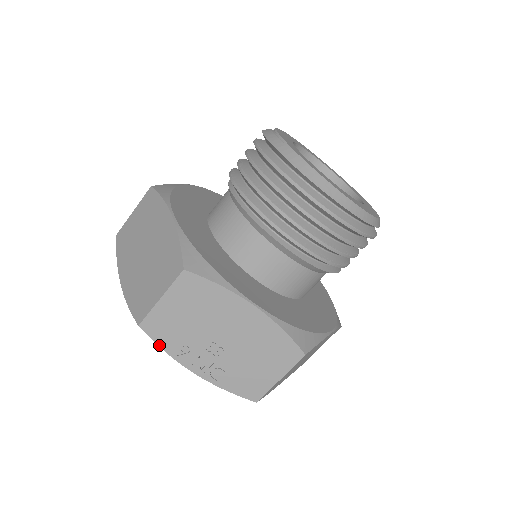
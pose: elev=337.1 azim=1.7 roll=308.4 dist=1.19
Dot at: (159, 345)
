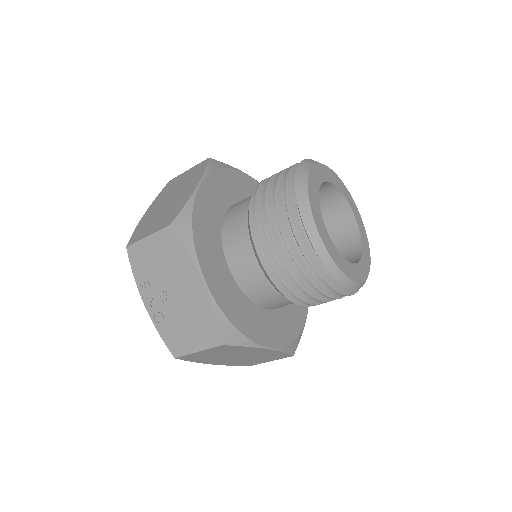
Dot at: (132, 270)
